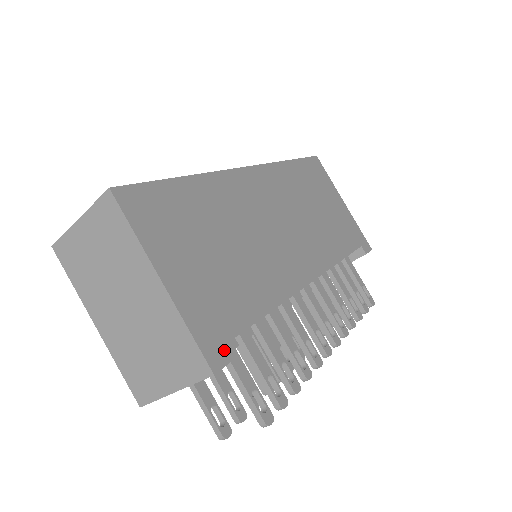
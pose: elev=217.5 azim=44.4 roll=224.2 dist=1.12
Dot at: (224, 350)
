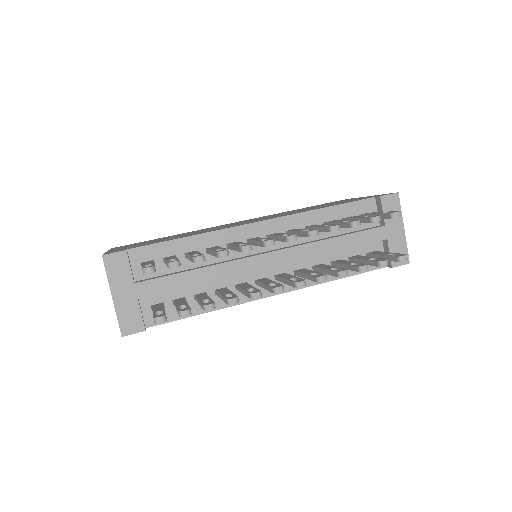
Dot at: occluded
